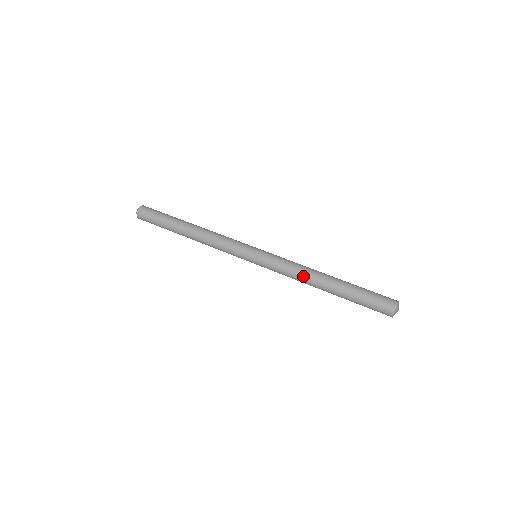
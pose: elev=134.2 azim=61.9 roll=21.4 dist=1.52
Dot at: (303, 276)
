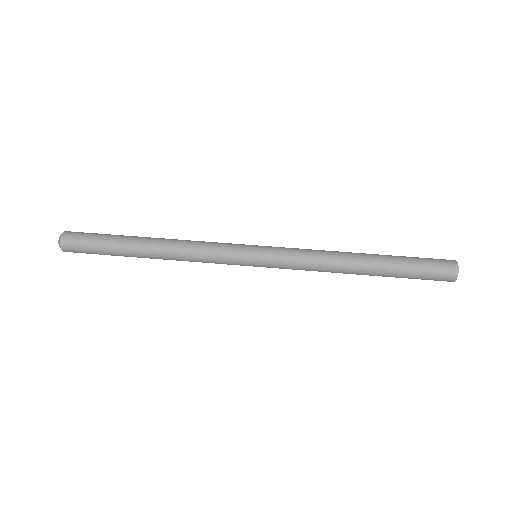
Dot at: (330, 271)
